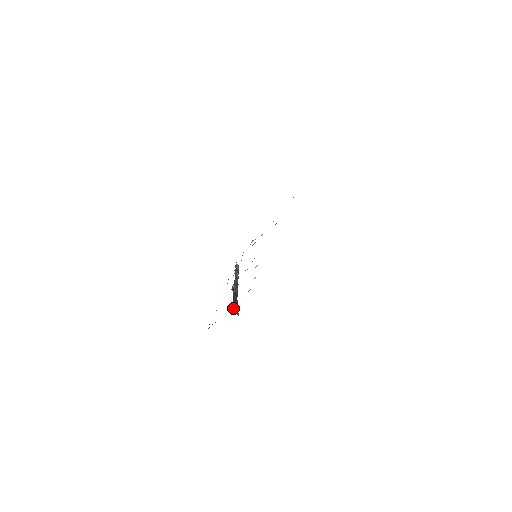
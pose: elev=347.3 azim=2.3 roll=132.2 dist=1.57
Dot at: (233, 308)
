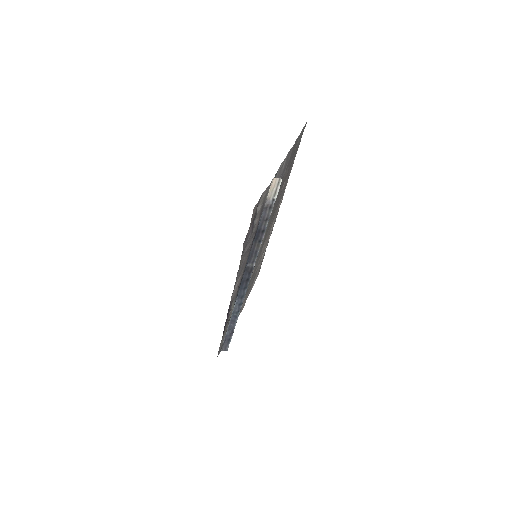
Dot at: (275, 176)
